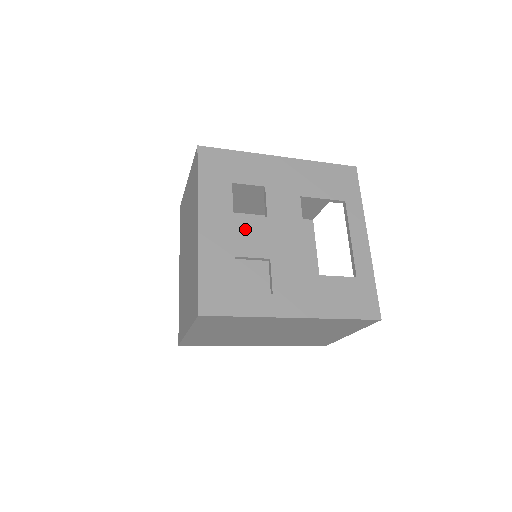
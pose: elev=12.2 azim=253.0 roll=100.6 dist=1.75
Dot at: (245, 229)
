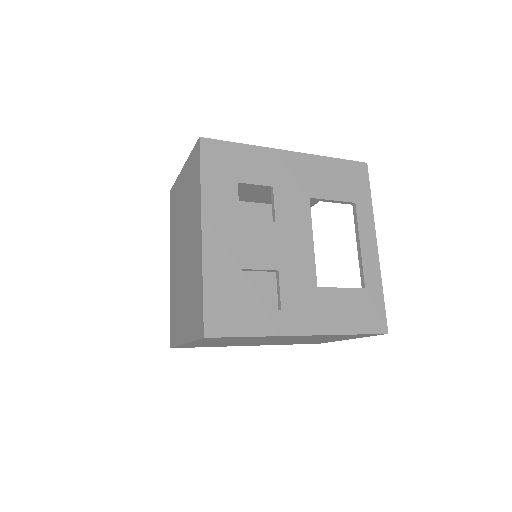
Dot at: (252, 237)
